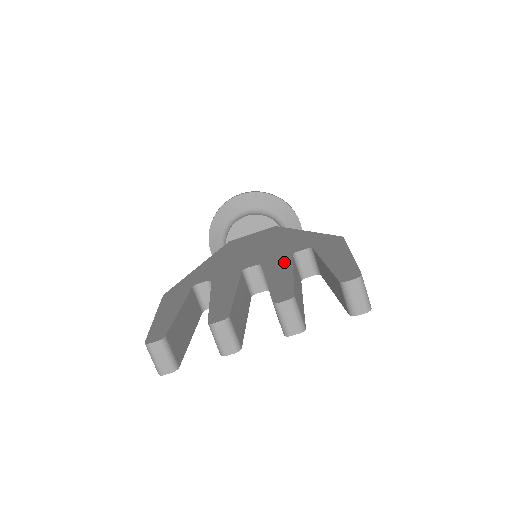
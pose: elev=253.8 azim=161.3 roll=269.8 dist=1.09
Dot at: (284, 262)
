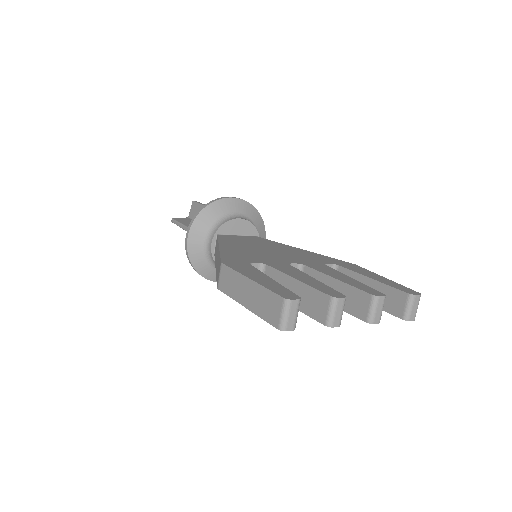
Dot at: (328, 268)
